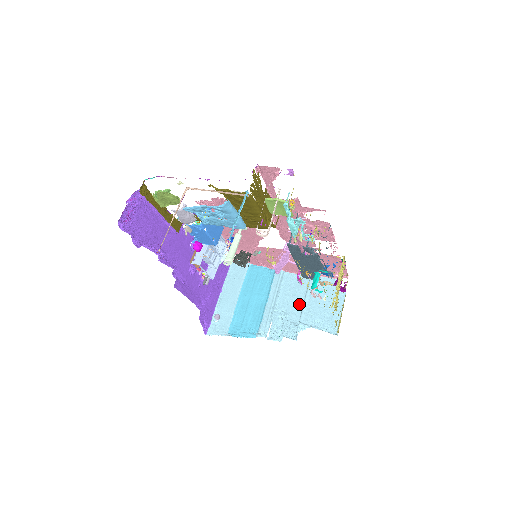
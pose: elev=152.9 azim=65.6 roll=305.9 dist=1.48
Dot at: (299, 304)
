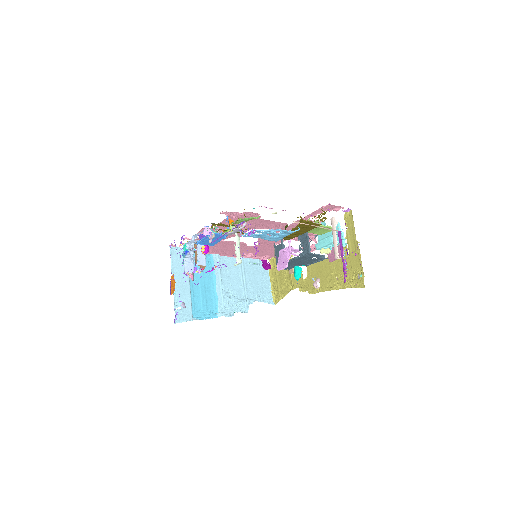
Dot at: (239, 283)
